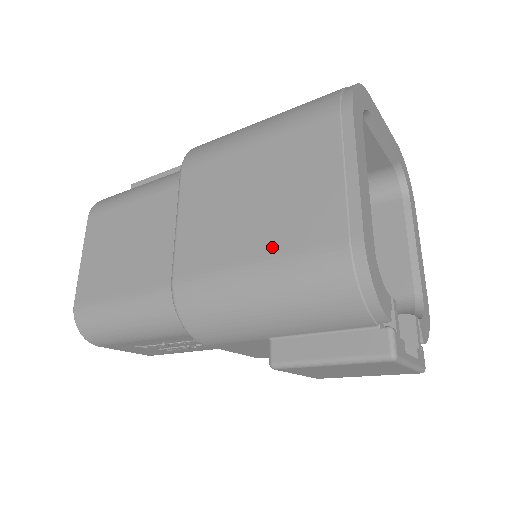
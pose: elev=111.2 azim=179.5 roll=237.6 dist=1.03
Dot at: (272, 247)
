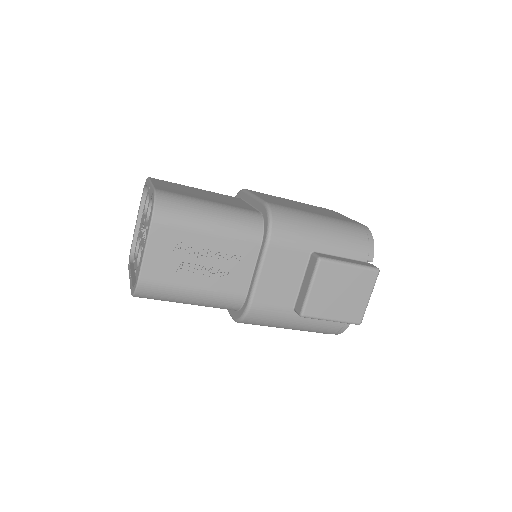
Dot at: (324, 215)
